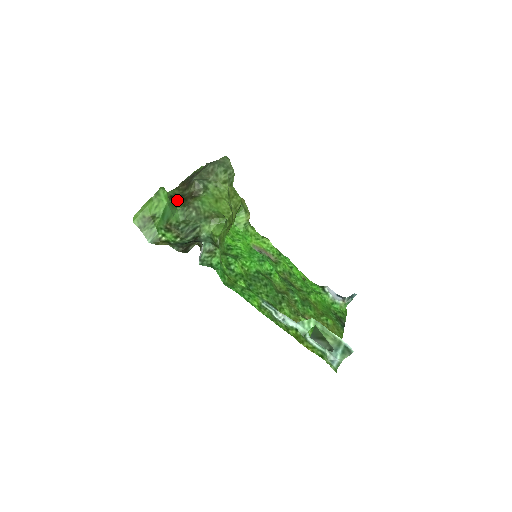
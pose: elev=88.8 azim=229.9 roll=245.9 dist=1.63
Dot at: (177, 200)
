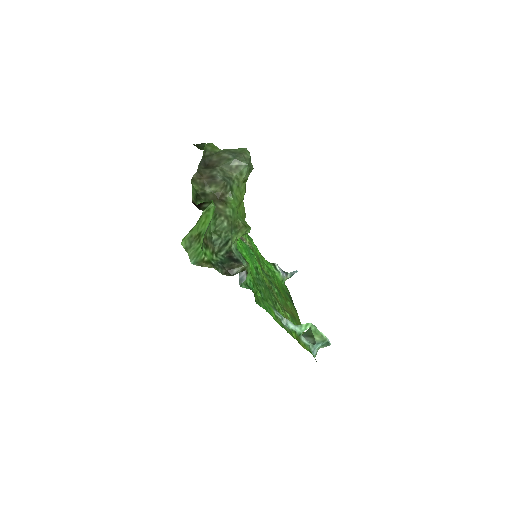
Dot at: occluded
